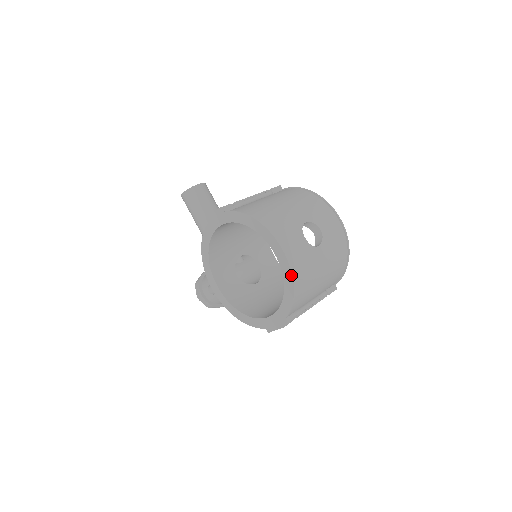
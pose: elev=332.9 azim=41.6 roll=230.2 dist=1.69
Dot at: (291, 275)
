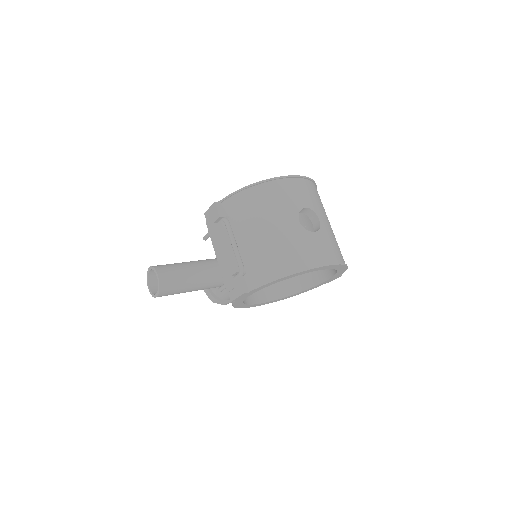
Dot at: (342, 265)
